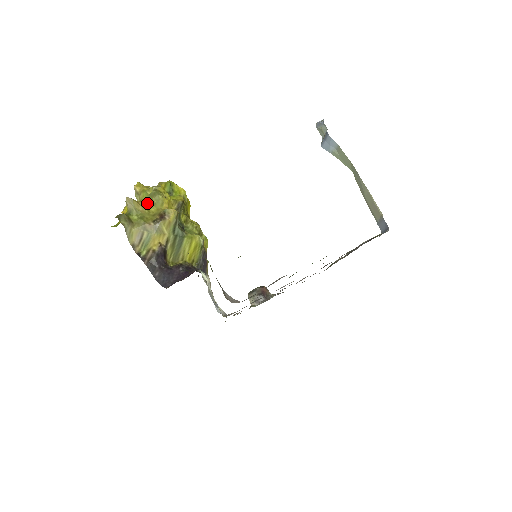
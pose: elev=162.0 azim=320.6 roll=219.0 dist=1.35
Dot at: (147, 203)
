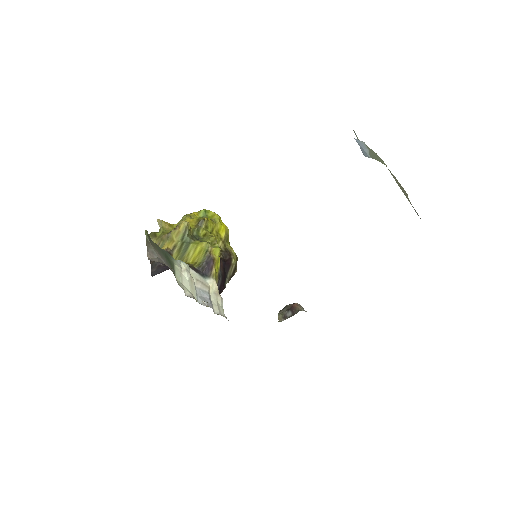
Dot at: occluded
